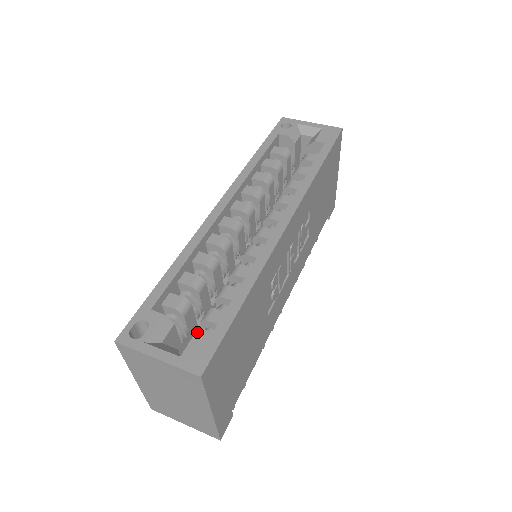
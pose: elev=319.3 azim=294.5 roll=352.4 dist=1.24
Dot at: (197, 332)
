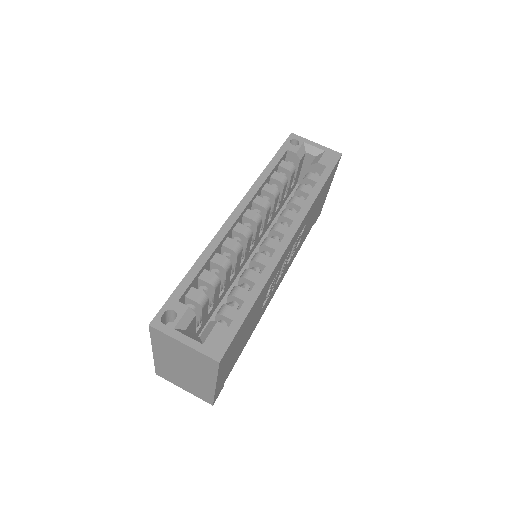
Dot at: (216, 325)
